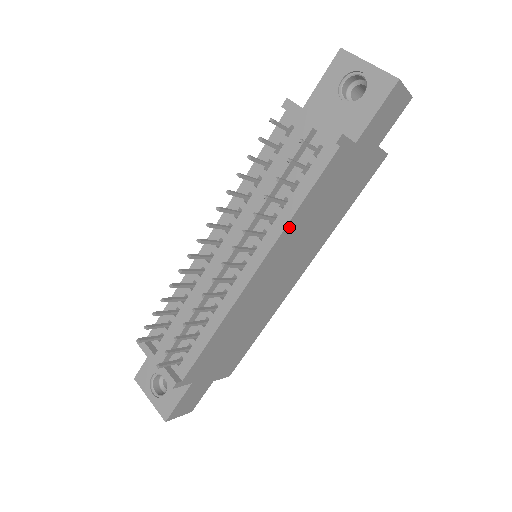
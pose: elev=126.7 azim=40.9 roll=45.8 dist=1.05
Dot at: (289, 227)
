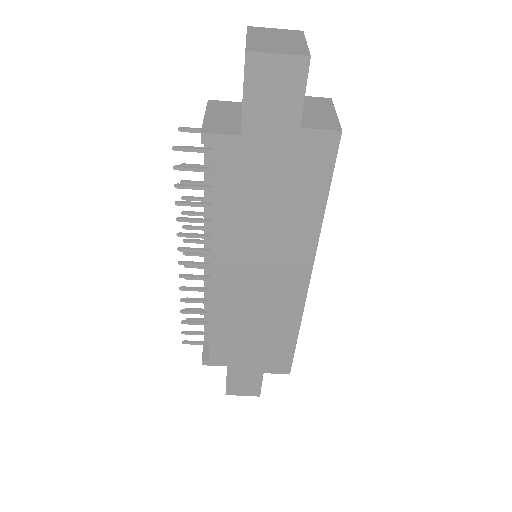
Dot at: (218, 230)
